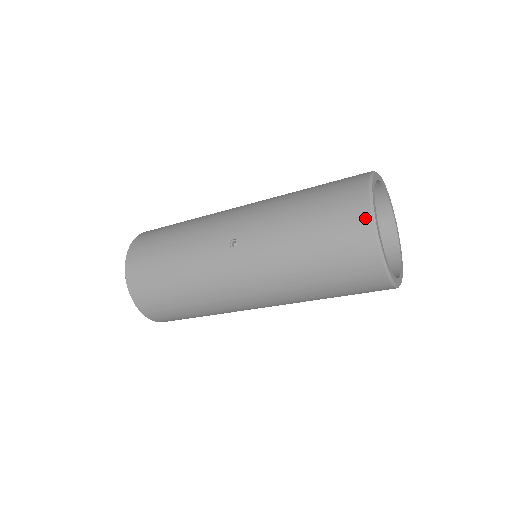
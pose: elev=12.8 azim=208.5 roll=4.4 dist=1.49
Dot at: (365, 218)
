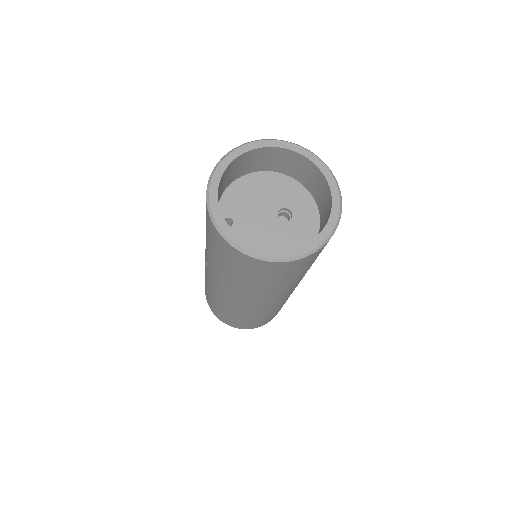
Dot at: (207, 213)
